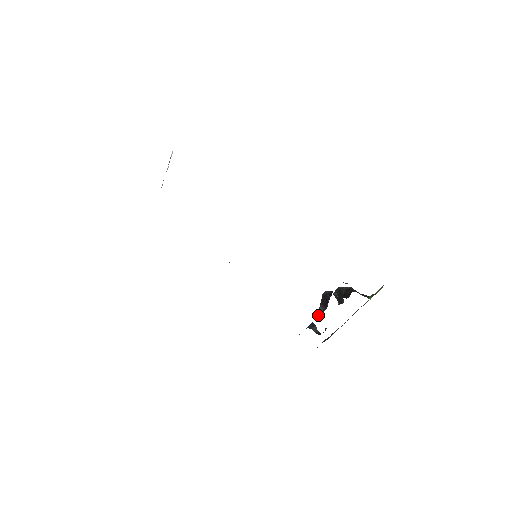
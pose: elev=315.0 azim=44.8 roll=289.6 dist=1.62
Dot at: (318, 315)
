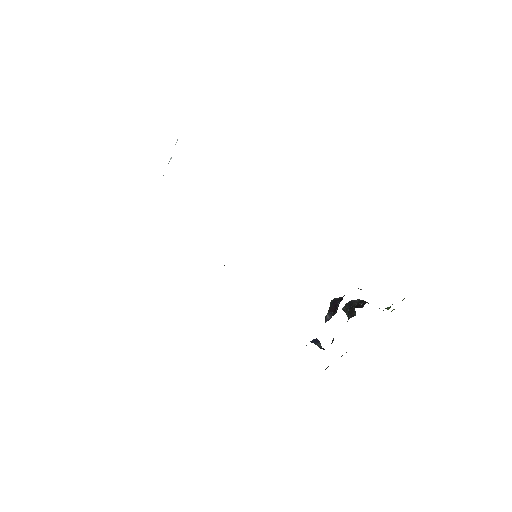
Dot at: occluded
